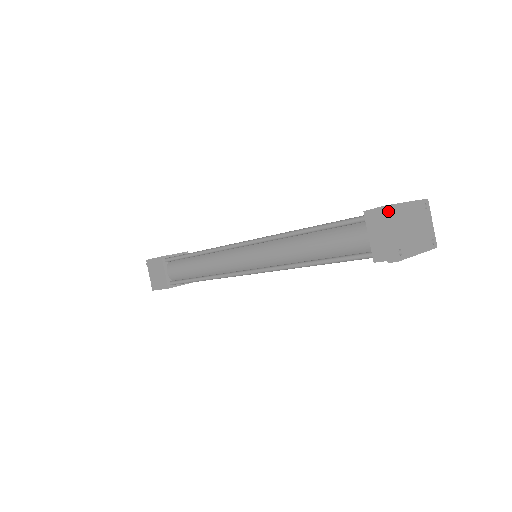
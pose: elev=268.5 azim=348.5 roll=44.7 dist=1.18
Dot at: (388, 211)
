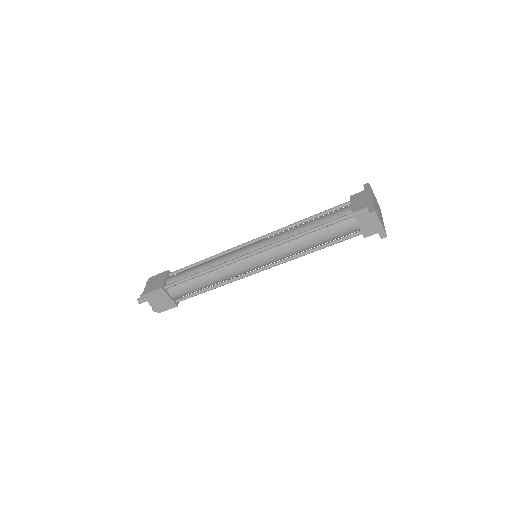
Dot at: (376, 213)
